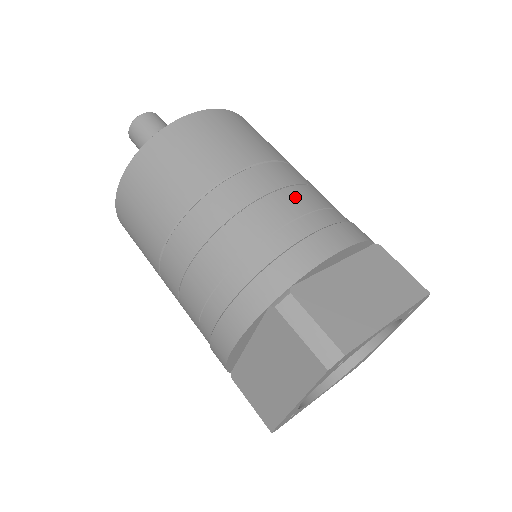
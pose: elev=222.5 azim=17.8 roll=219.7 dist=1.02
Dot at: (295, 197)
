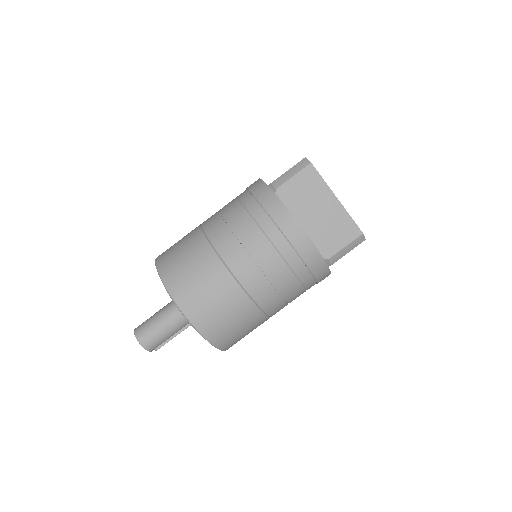
Dot at: occluded
